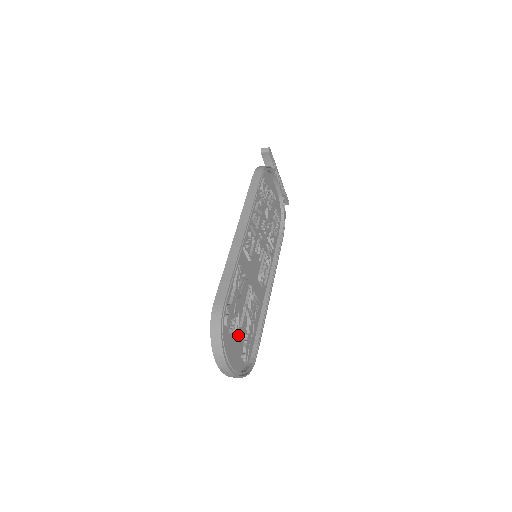
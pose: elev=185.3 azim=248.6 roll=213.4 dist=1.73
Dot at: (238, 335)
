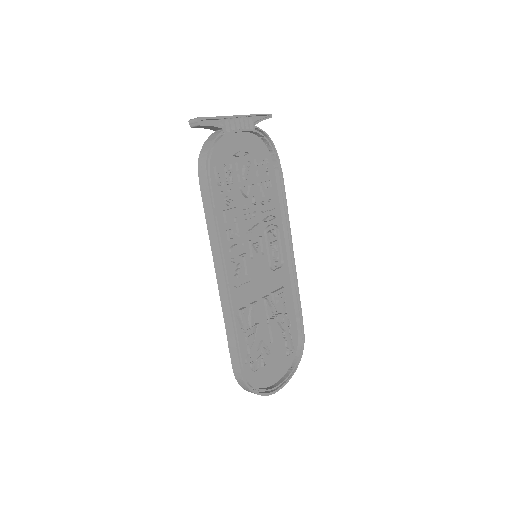
Dot at: (274, 349)
